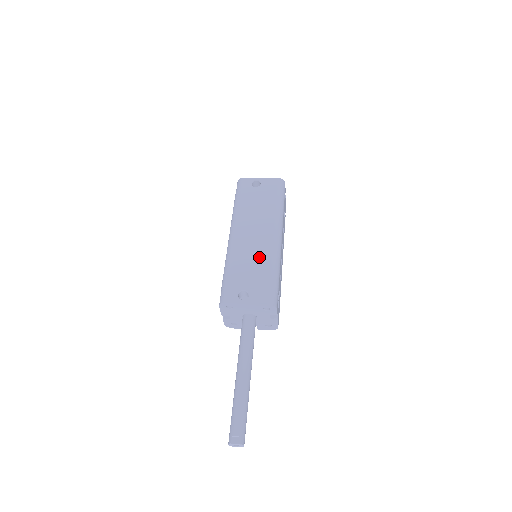
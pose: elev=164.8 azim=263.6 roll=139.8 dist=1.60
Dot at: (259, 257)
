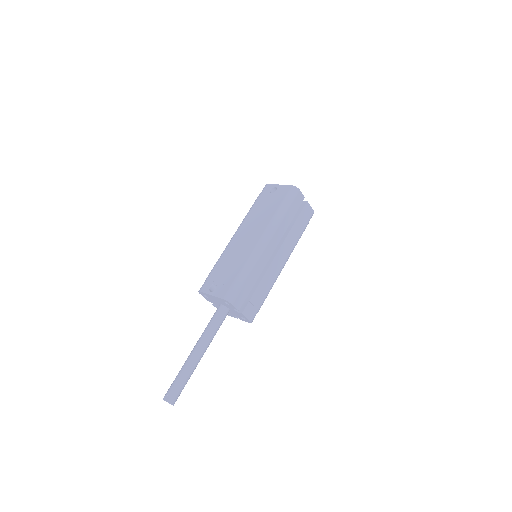
Dot at: (239, 258)
